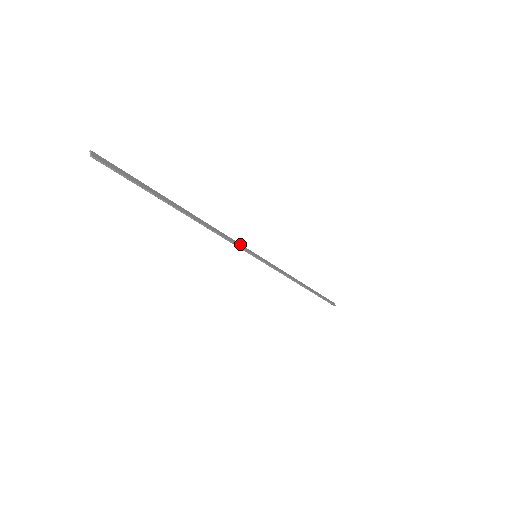
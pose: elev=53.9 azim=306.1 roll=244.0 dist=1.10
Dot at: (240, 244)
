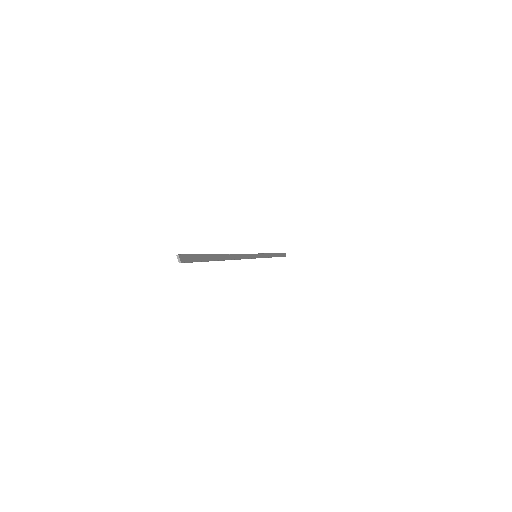
Dot at: (249, 254)
